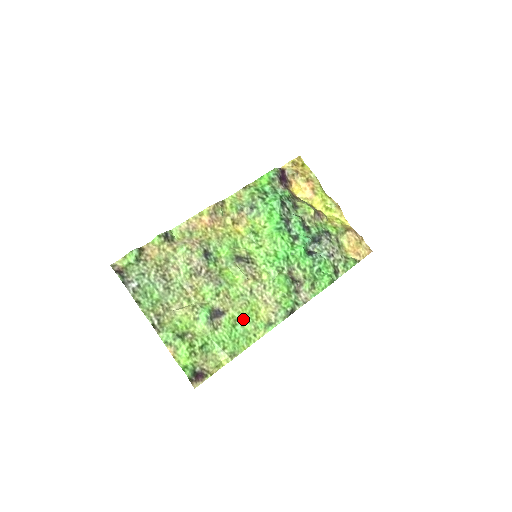
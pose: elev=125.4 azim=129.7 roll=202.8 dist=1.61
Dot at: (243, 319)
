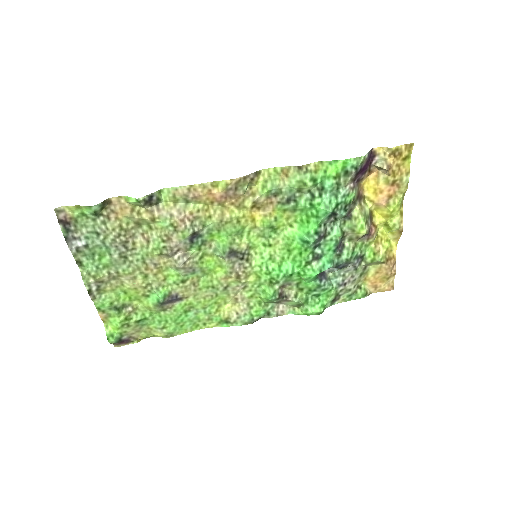
Dot at: (200, 309)
